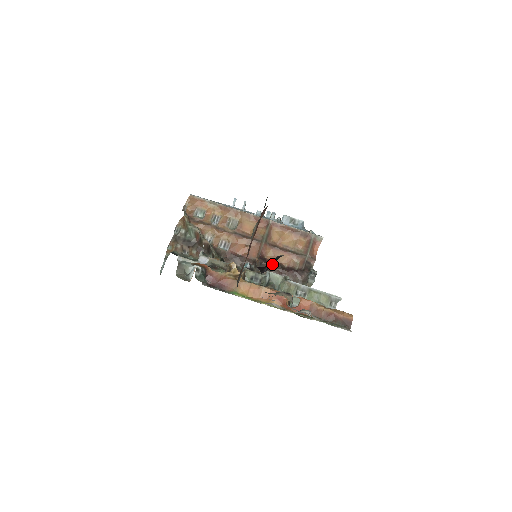
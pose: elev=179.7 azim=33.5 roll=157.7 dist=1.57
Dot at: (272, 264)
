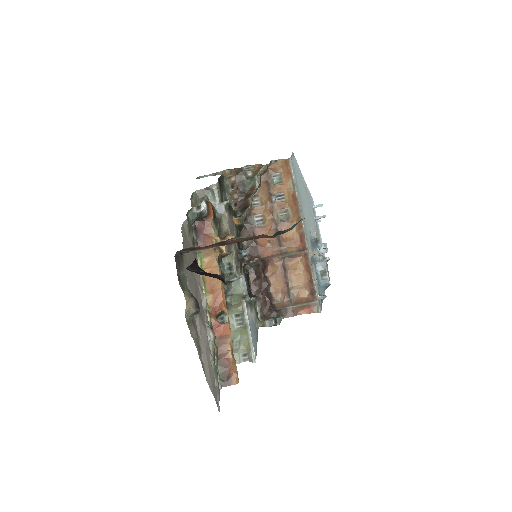
Dot at: (205, 274)
